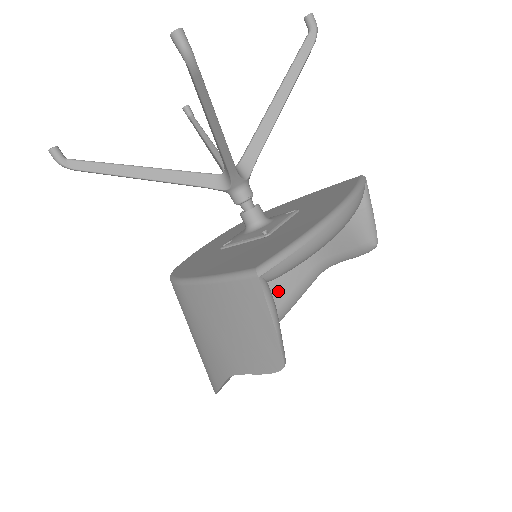
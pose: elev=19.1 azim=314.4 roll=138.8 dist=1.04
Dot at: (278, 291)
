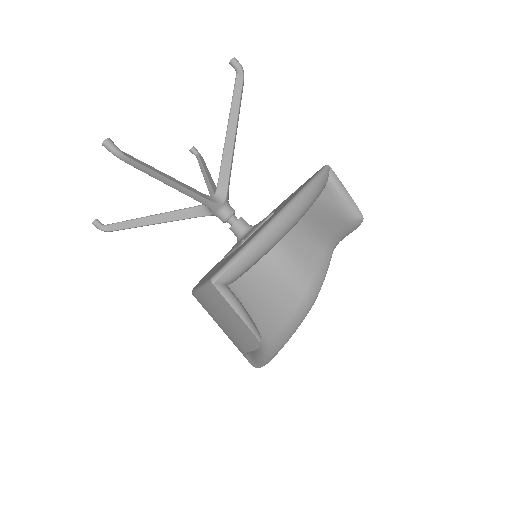
Dot at: (302, 274)
